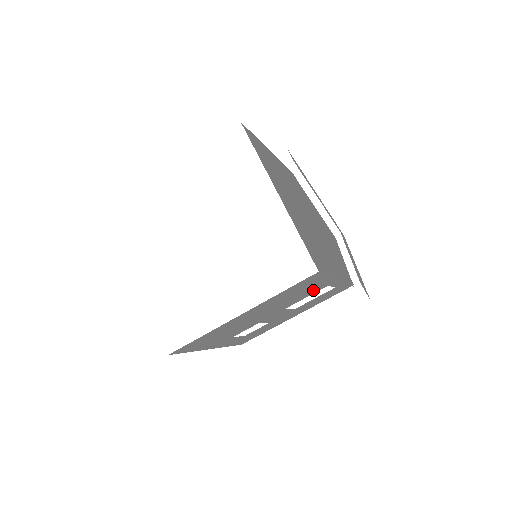
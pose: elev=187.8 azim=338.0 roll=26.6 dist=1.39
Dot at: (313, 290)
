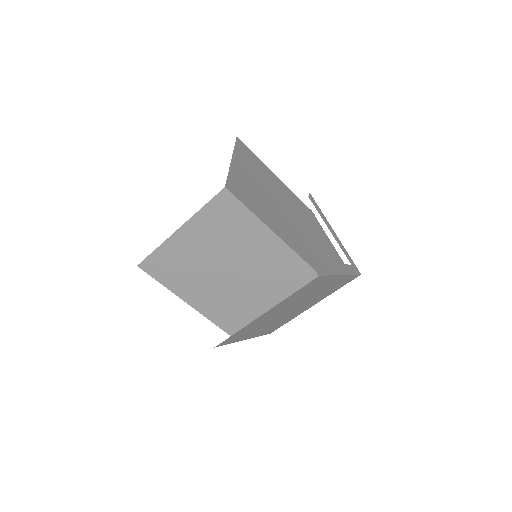
Dot at: (252, 238)
